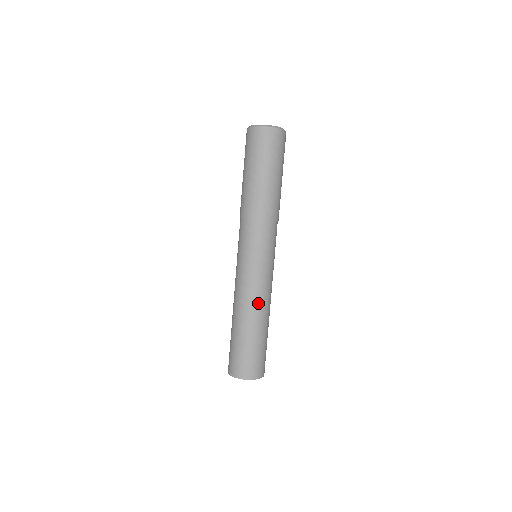
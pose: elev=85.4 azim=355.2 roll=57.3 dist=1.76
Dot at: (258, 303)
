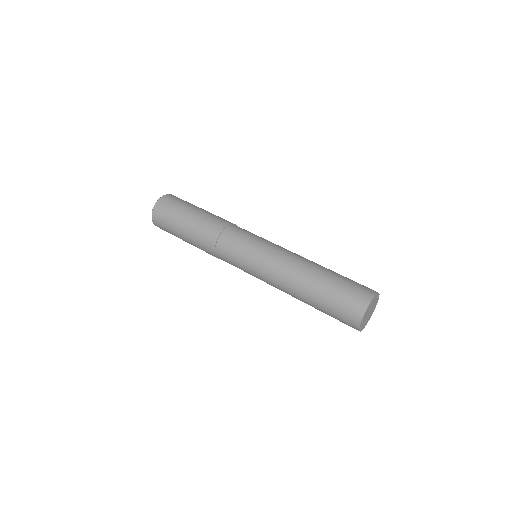
Dot at: (289, 270)
